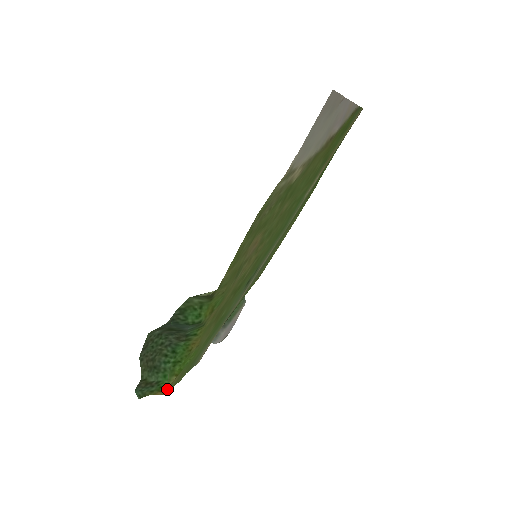
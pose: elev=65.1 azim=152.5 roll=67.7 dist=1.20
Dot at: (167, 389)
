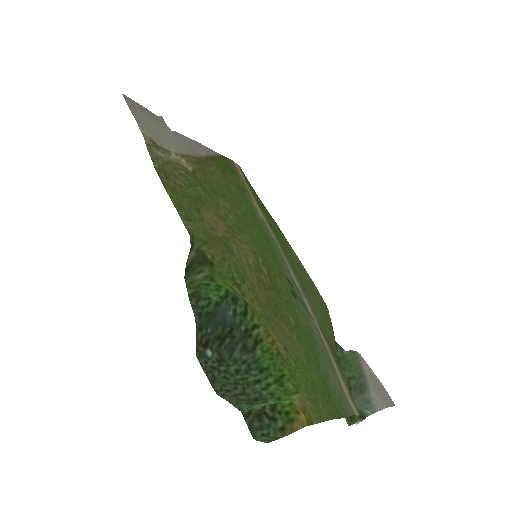
Dot at: (305, 418)
